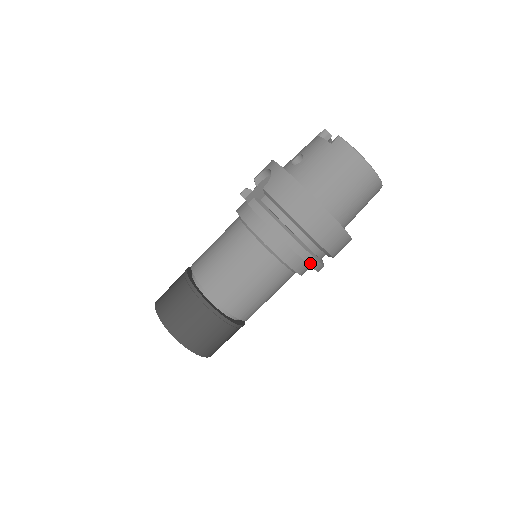
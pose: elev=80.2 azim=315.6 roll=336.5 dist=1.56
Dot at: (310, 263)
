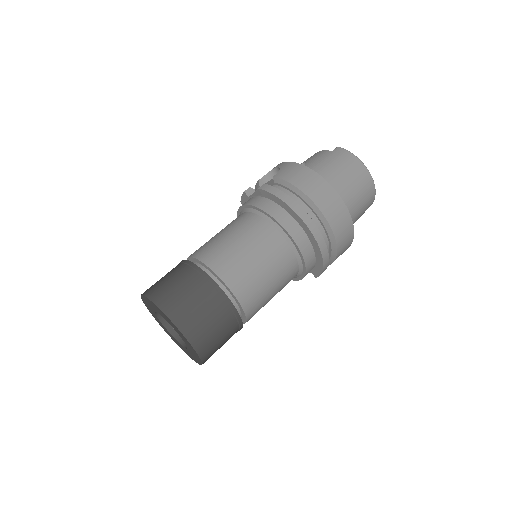
Dot at: (321, 247)
